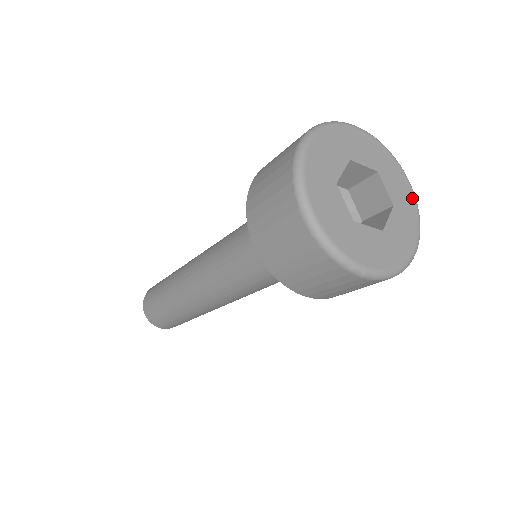
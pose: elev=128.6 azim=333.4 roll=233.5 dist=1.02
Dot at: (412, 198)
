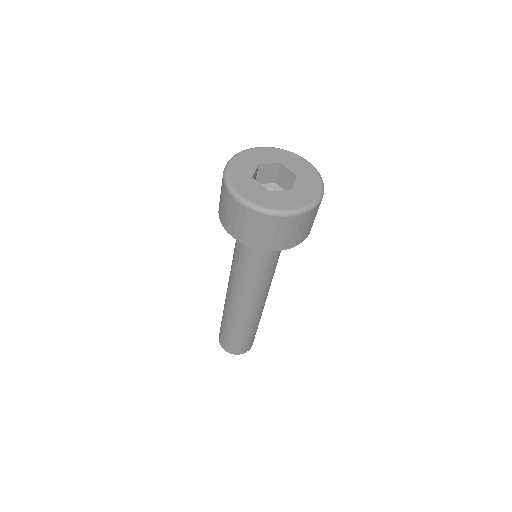
Dot at: (313, 196)
